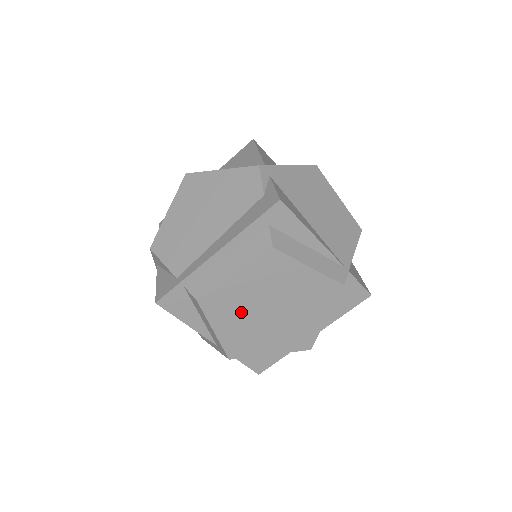
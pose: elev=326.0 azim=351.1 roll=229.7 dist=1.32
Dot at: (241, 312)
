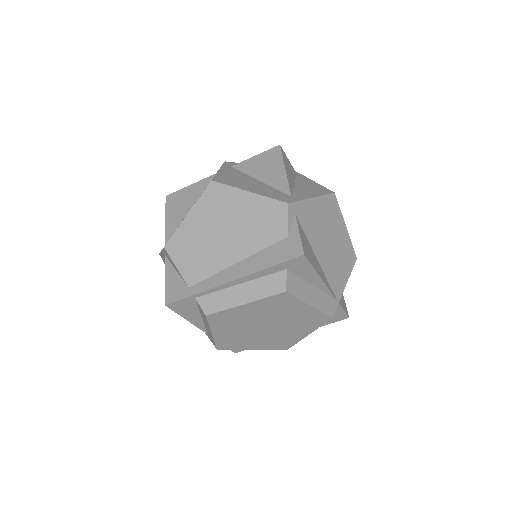
Dot at: (240, 325)
